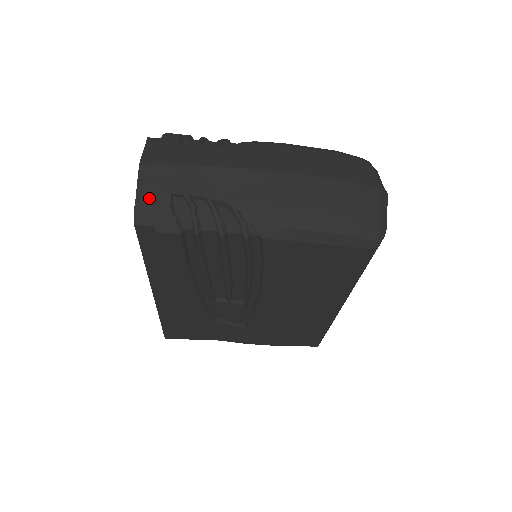
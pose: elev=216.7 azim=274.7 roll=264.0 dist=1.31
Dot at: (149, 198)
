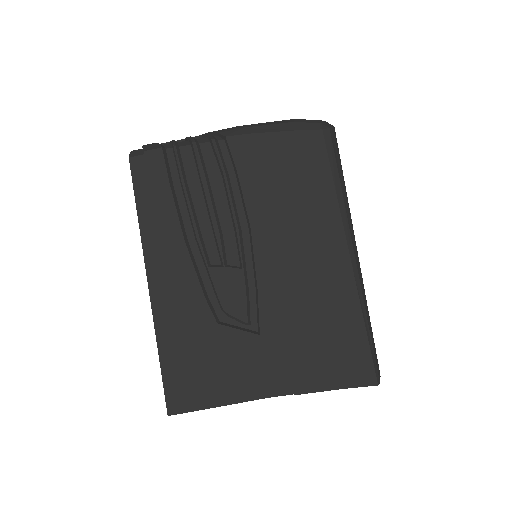
Dot at: occluded
